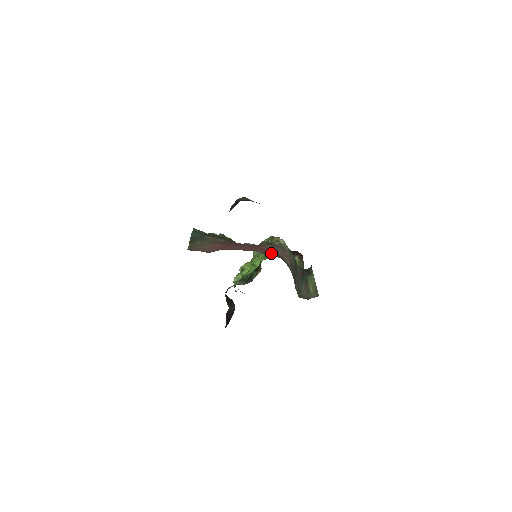
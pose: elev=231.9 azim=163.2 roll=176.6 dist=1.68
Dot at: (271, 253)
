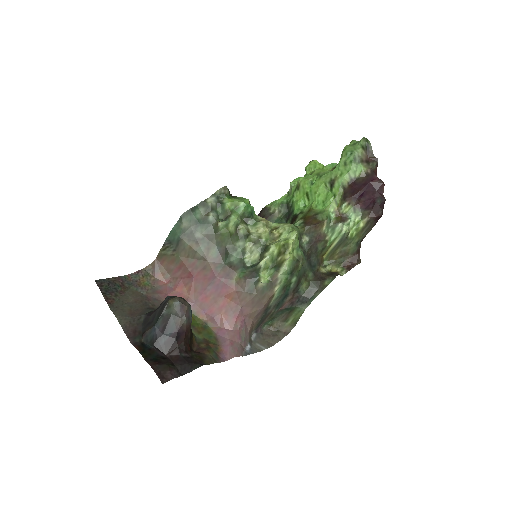
Dot at: (220, 321)
